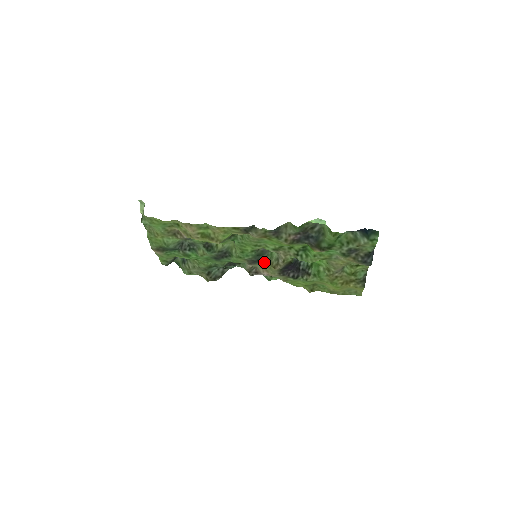
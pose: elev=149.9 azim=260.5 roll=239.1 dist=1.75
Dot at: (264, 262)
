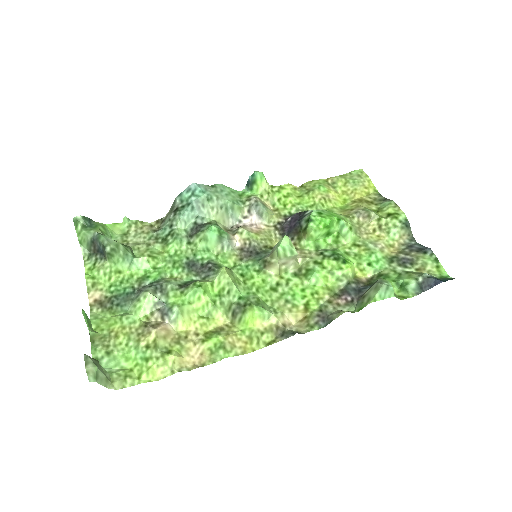
Dot at: (265, 250)
